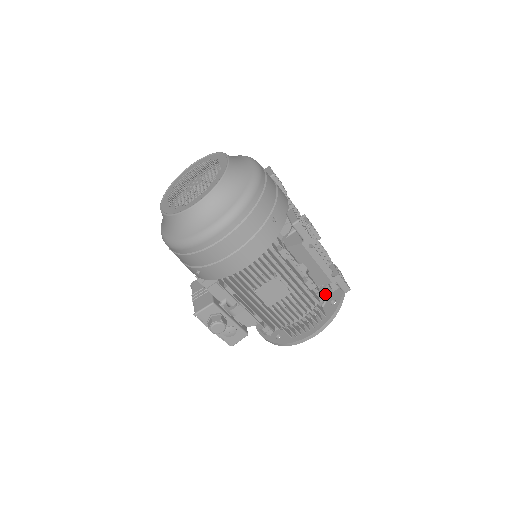
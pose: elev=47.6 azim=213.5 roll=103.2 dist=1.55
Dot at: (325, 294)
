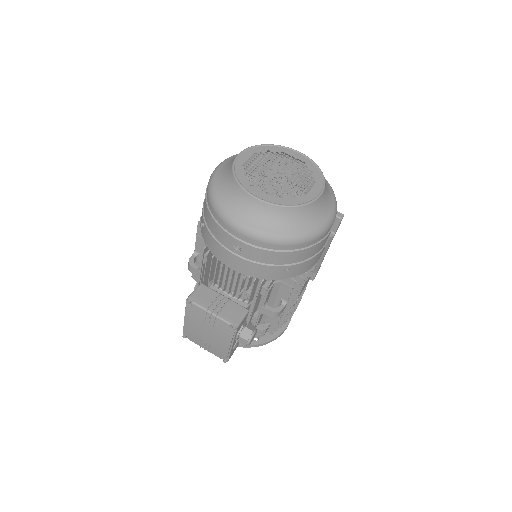
Dot at: occluded
